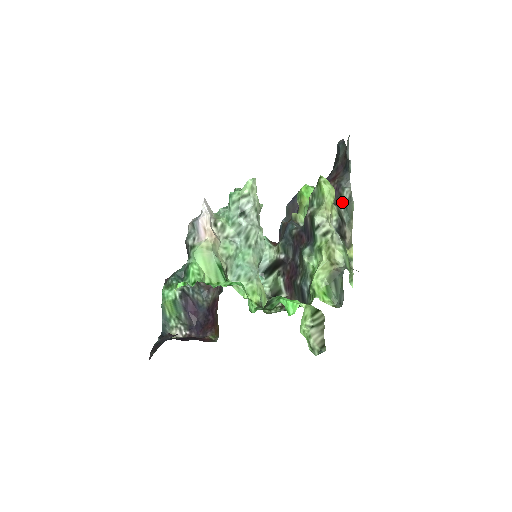
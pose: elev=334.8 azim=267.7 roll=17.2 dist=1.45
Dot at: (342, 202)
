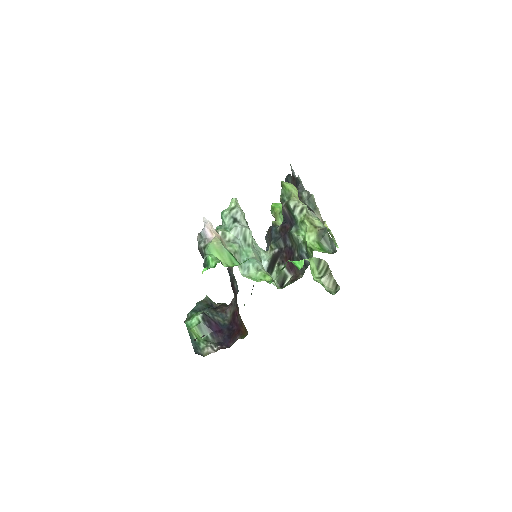
Dot at: (304, 200)
